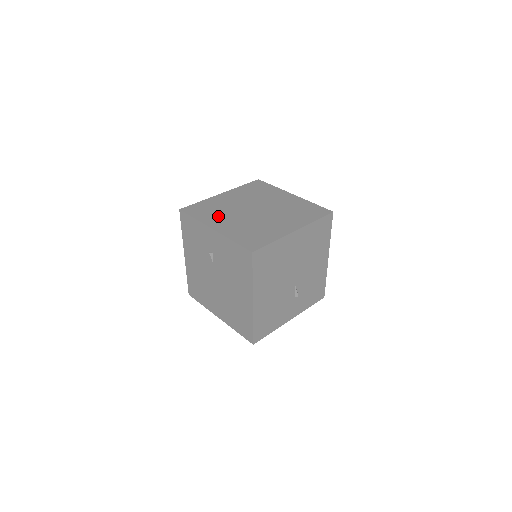
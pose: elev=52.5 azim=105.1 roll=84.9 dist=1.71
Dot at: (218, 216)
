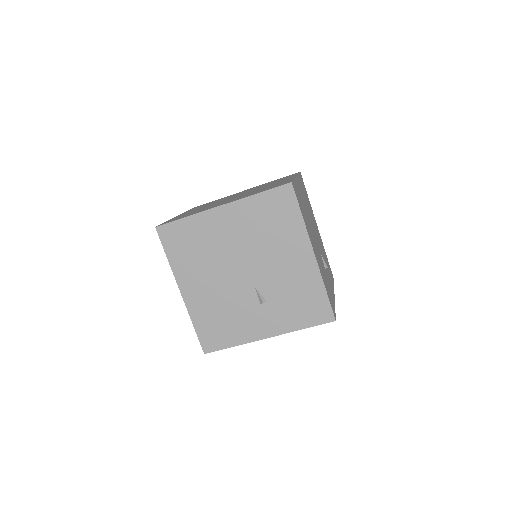
Dot at: occluded
